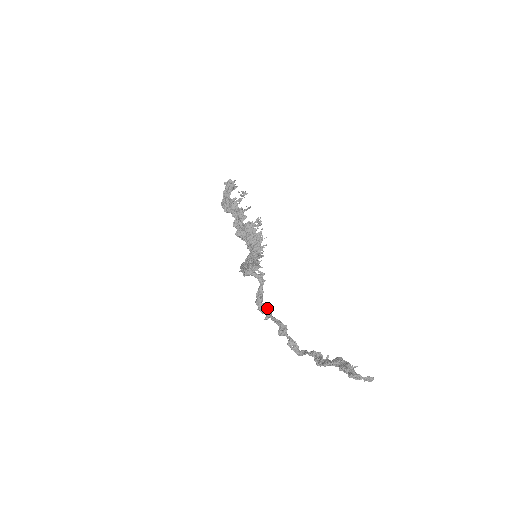
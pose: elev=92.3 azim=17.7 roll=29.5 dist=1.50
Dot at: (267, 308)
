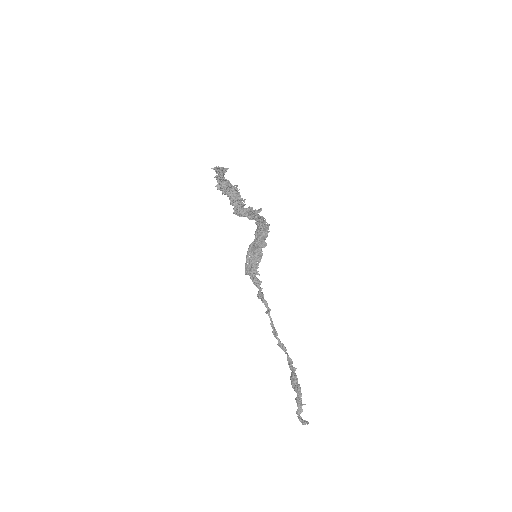
Dot at: (267, 305)
